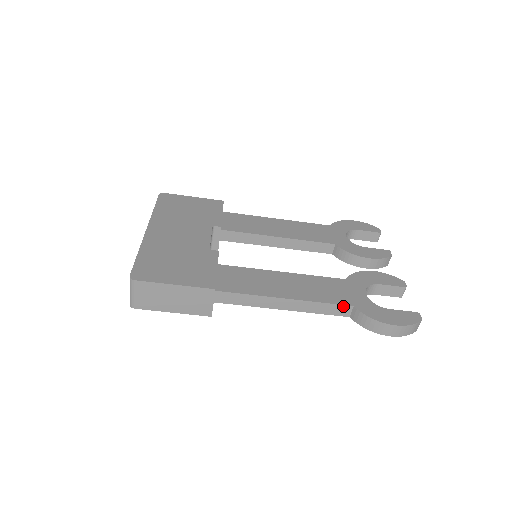
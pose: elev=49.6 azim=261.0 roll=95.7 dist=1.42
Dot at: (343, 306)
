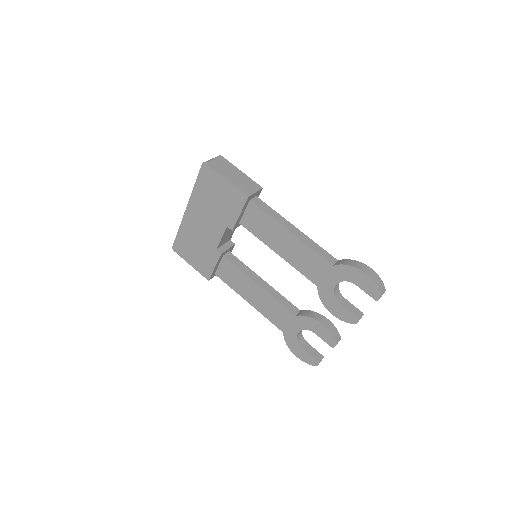
Dot at: (331, 256)
